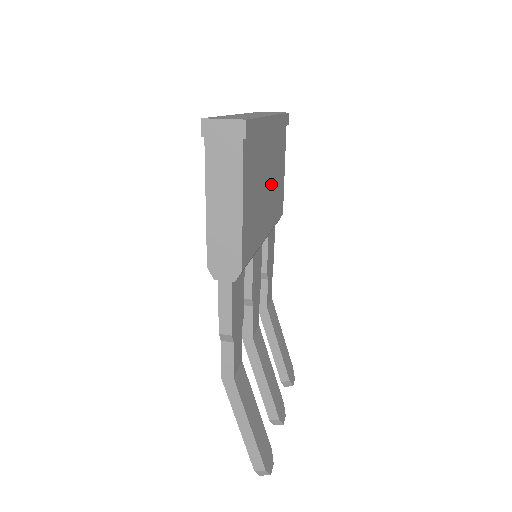
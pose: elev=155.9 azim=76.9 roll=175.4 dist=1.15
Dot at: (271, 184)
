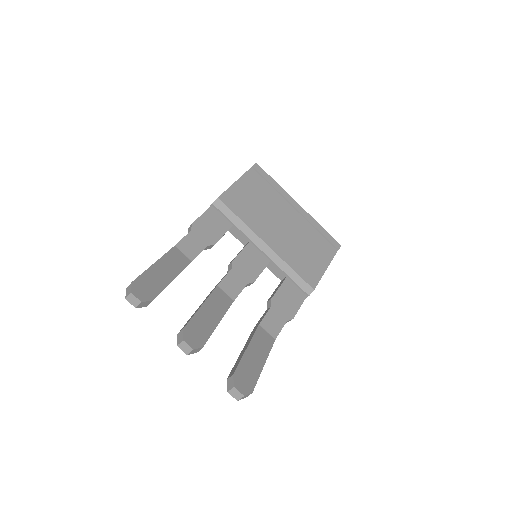
Dot at: (289, 234)
